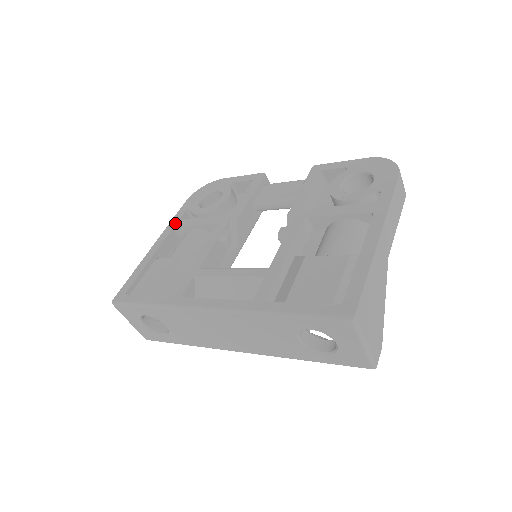
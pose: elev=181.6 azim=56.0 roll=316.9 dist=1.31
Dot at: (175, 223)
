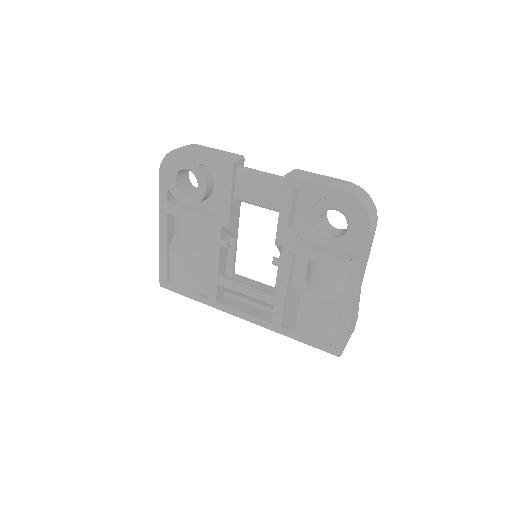
Dot at: (166, 209)
